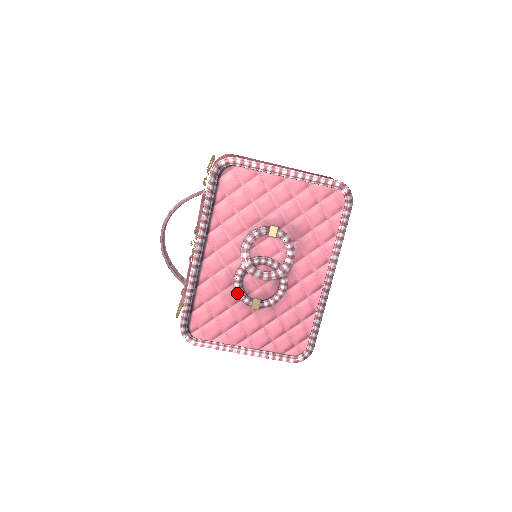
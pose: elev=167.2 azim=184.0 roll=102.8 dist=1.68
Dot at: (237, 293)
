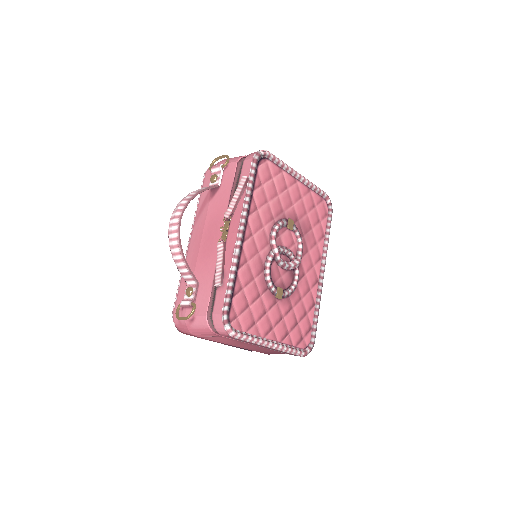
Dot at: (267, 280)
